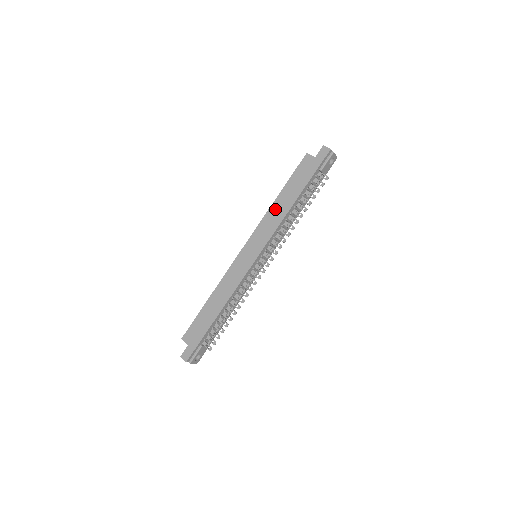
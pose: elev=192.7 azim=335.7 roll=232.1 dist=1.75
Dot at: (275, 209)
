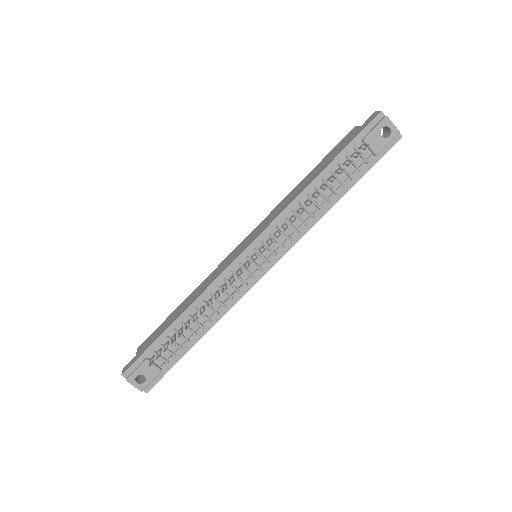
Dot at: (293, 193)
